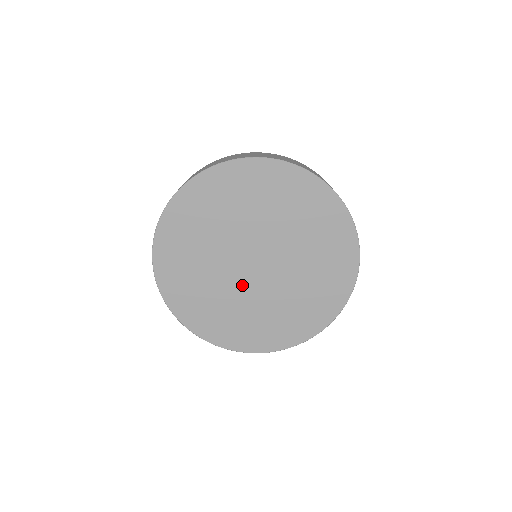
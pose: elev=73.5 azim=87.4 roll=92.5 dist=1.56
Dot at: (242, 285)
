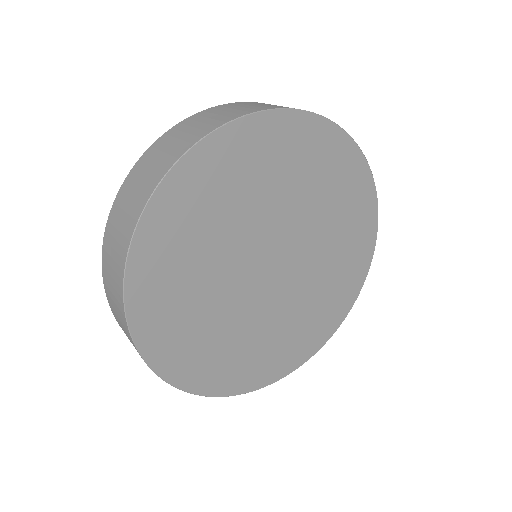
Dot at: (269, 303)
